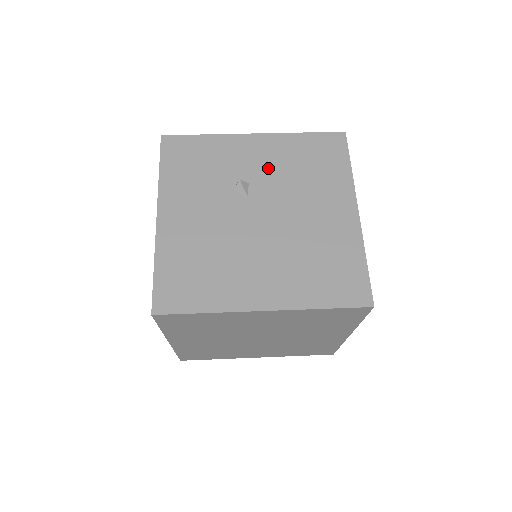
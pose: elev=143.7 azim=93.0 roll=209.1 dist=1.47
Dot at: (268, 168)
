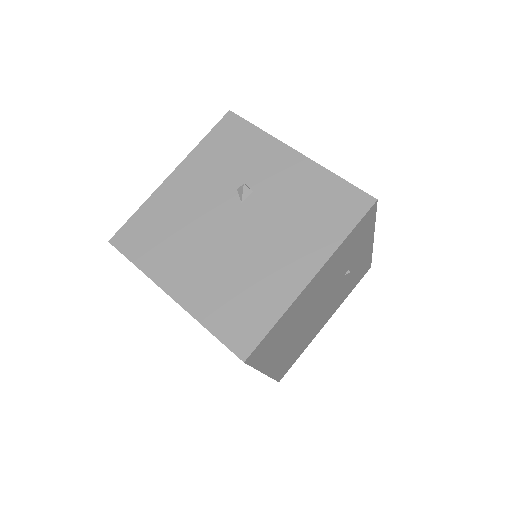
Dot at: (279, 189)
